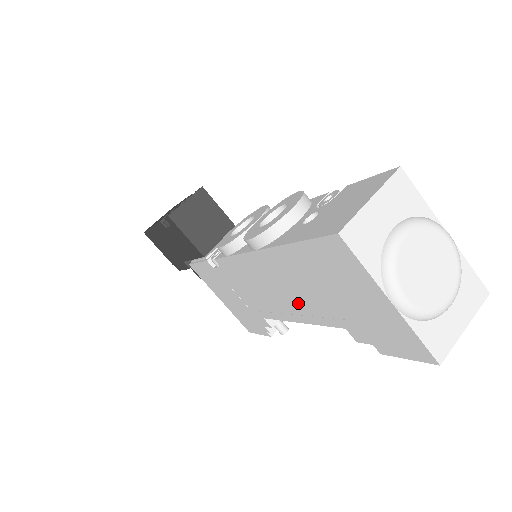
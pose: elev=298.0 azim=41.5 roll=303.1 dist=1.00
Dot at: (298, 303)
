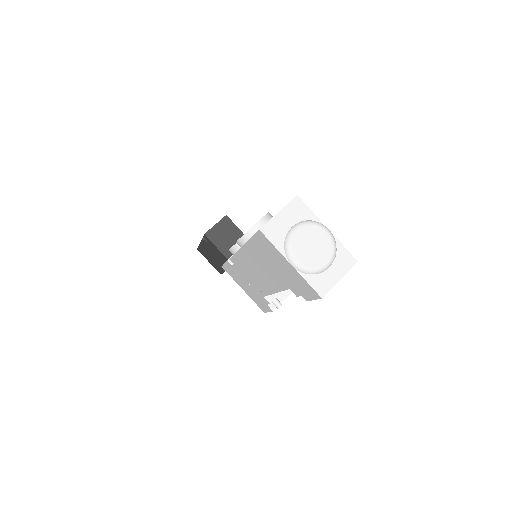
Dot at: (269, 278)
